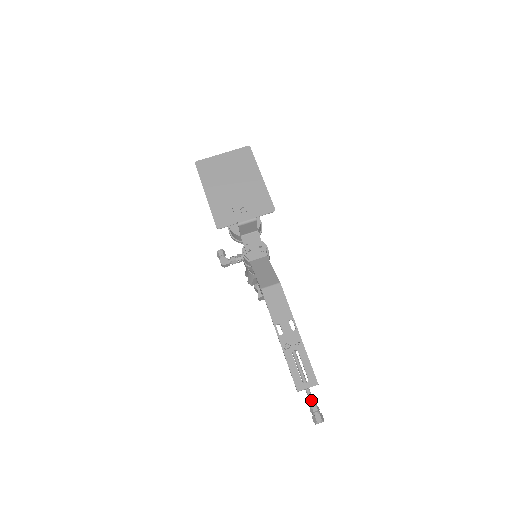
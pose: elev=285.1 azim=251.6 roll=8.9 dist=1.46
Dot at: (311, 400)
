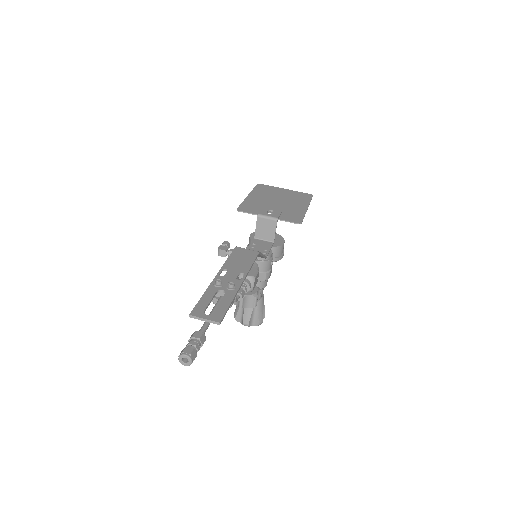
Dot at: (197, 333)
